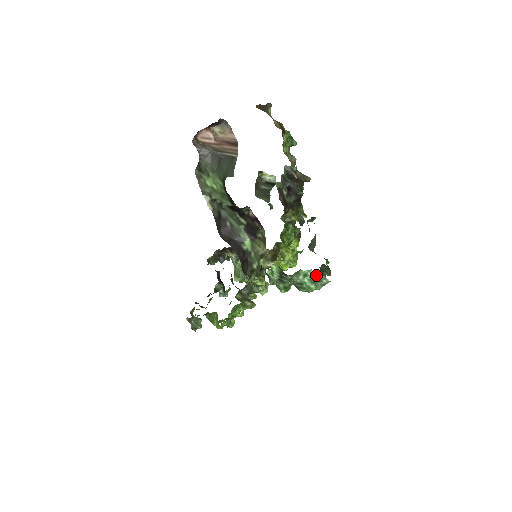
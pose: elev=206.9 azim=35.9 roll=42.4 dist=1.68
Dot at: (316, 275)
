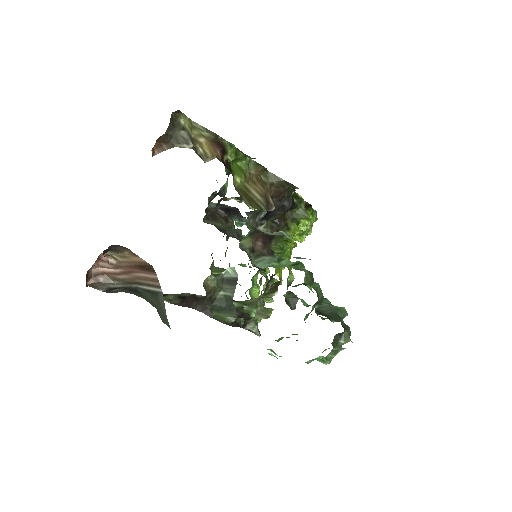
Dot at: (328, 354)
